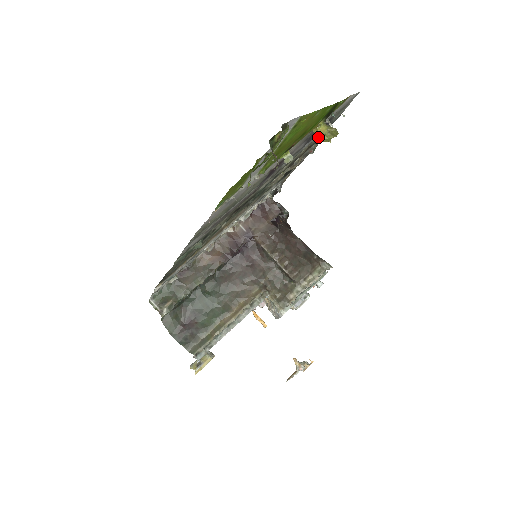
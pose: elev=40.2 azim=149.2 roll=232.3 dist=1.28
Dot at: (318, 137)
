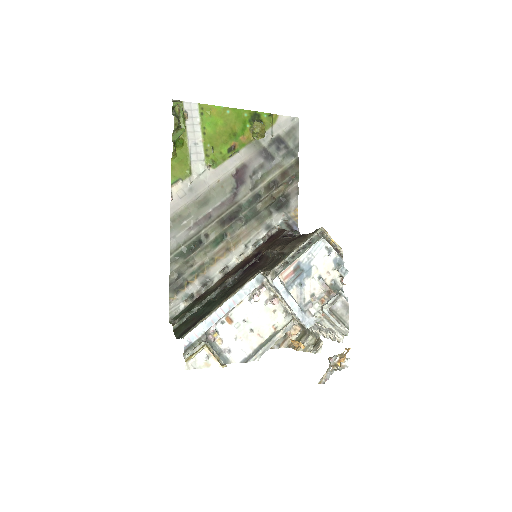
Dot at: (253, 136)
